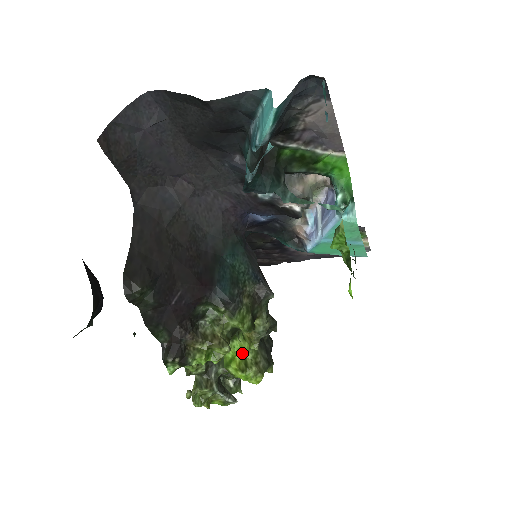
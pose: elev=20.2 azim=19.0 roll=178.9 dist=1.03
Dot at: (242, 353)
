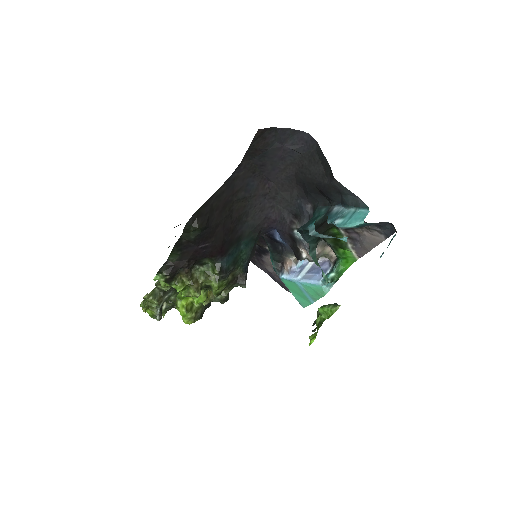
Dot at: (197, 301)
